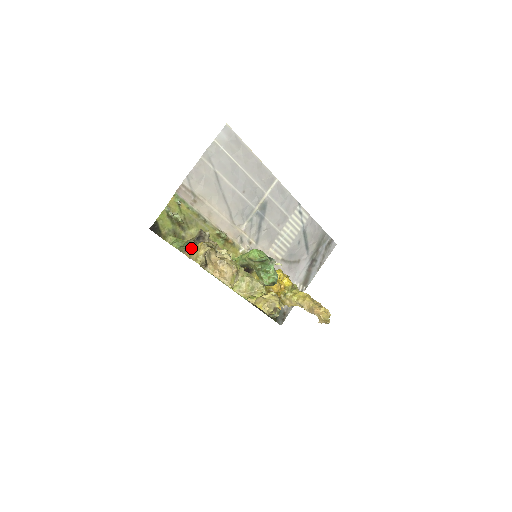
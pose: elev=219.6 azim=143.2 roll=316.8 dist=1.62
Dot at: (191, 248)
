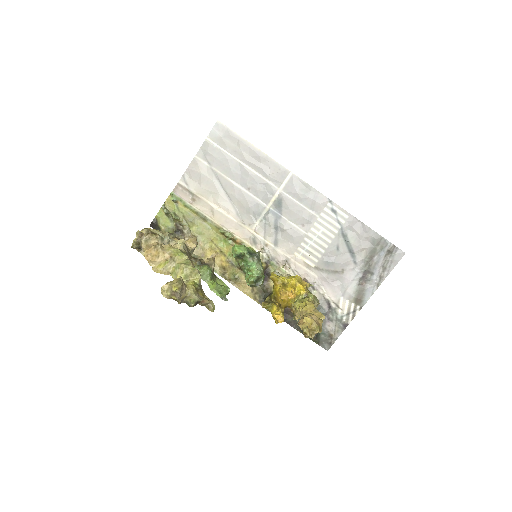
Dot at: occluded
